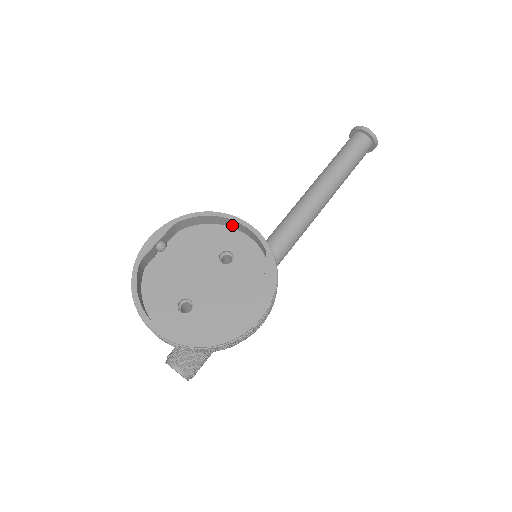
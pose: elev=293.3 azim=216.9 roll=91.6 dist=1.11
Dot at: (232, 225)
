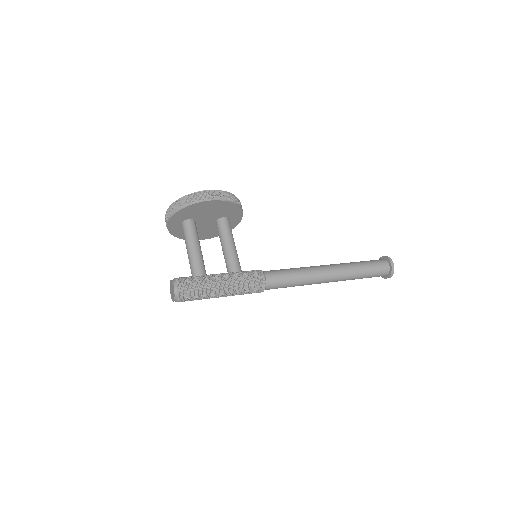
Dot at: occluded
